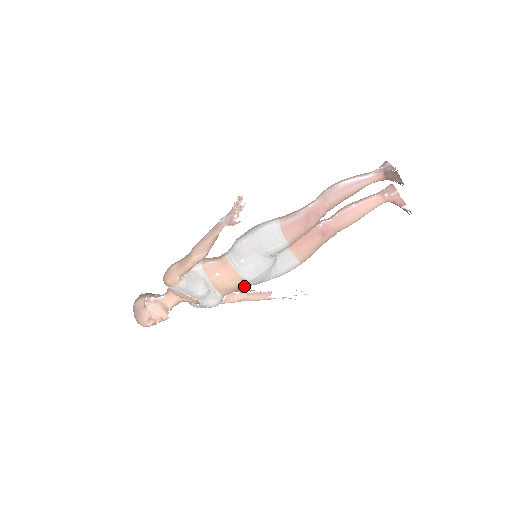
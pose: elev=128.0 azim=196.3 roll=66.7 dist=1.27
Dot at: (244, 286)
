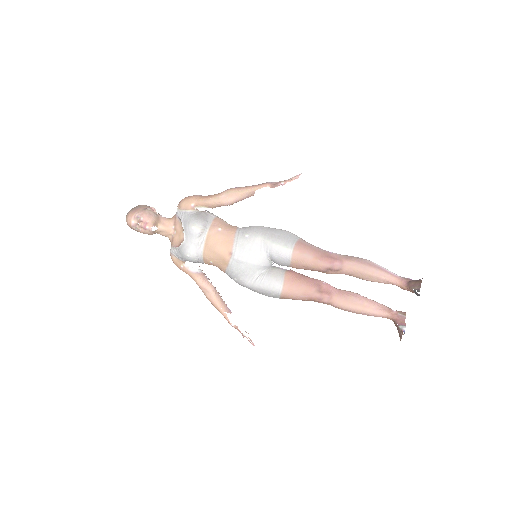
Dot at: (225, 263)
